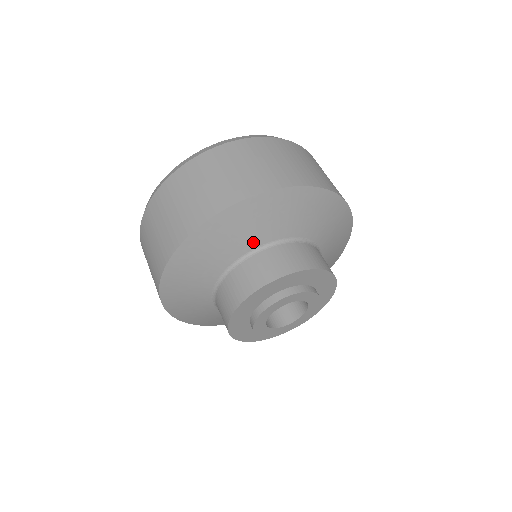
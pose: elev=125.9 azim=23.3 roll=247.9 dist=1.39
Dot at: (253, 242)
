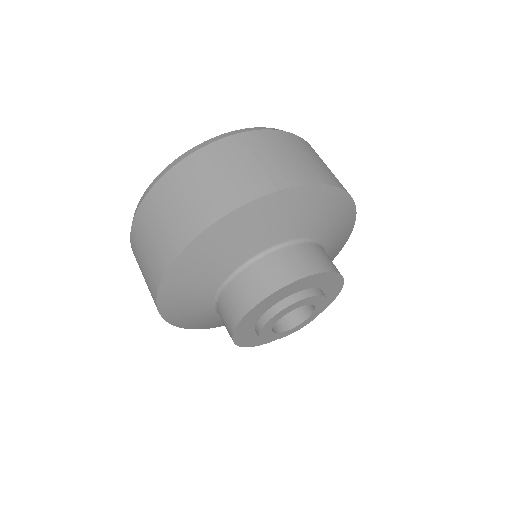
Dot at: (222, 273)
